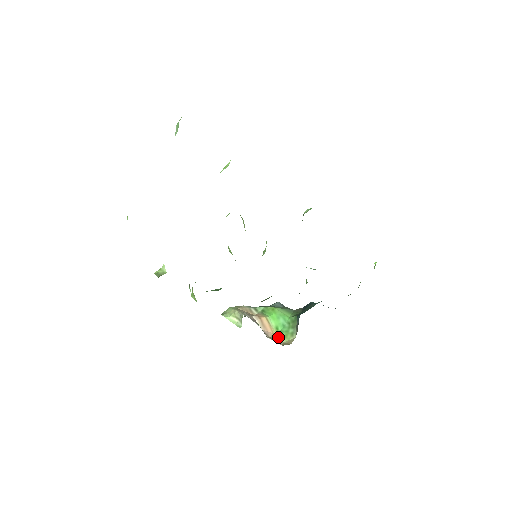
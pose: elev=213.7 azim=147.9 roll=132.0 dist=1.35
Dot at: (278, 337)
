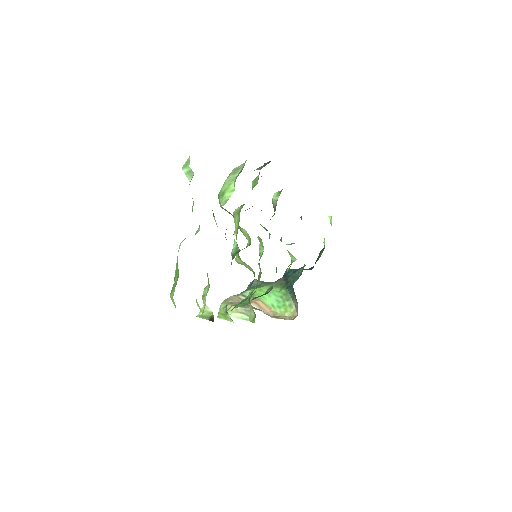
Dot at: (279, 313)
